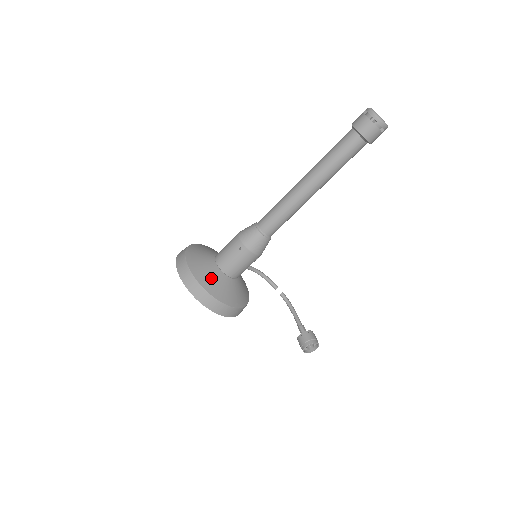
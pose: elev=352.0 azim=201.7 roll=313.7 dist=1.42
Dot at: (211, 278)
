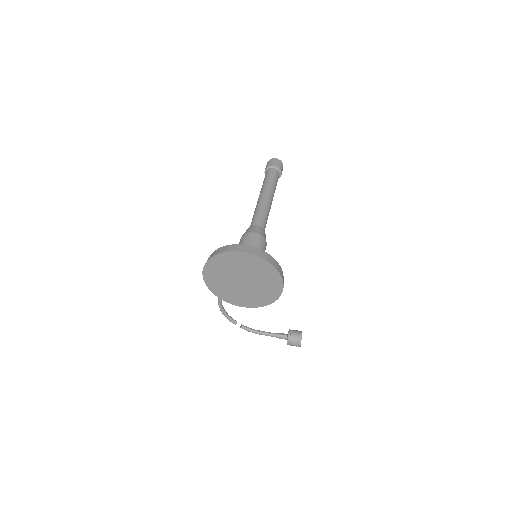
Dot at: occluded
